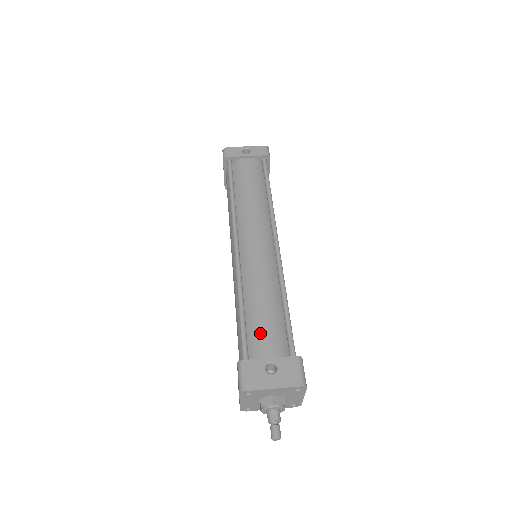
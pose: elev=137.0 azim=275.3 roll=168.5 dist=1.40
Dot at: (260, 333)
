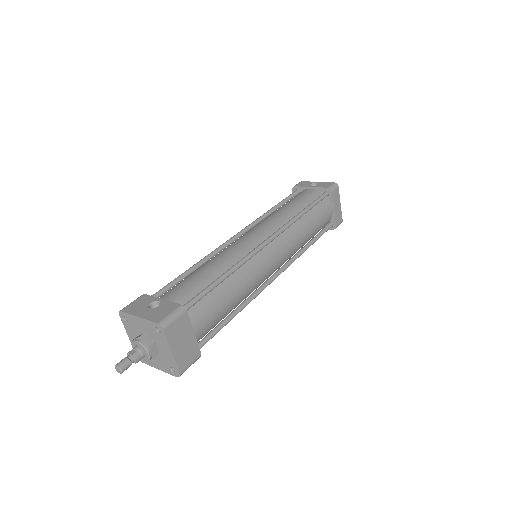
Dot at: (179, 285)
